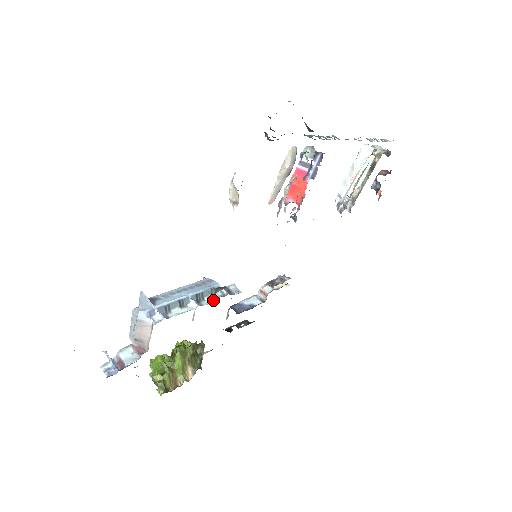
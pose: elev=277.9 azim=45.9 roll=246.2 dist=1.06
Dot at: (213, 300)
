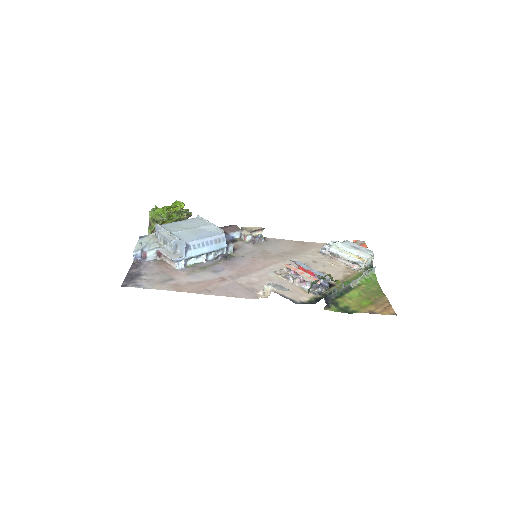
Dot at: (215, 256)
